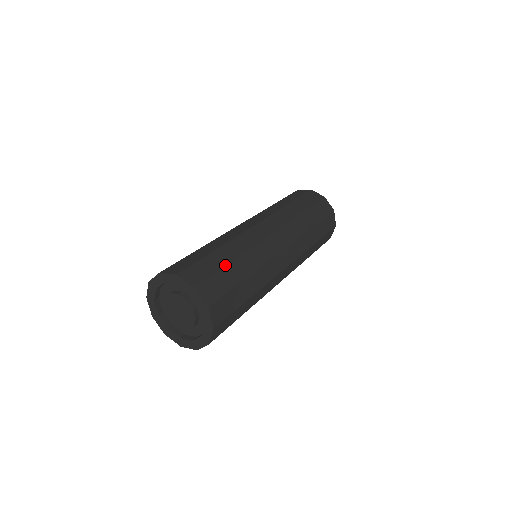
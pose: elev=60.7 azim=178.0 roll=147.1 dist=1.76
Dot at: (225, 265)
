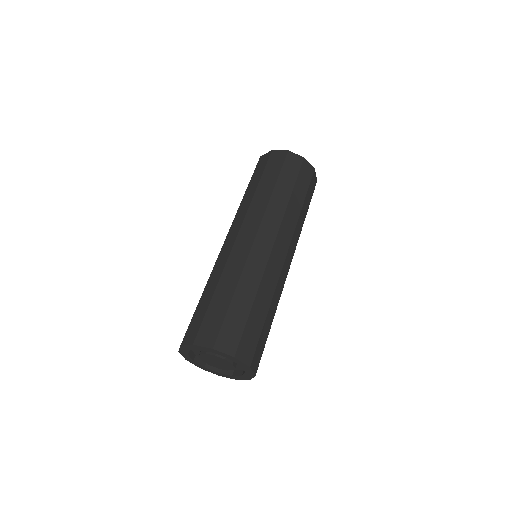
Dot at: (209, 302)
